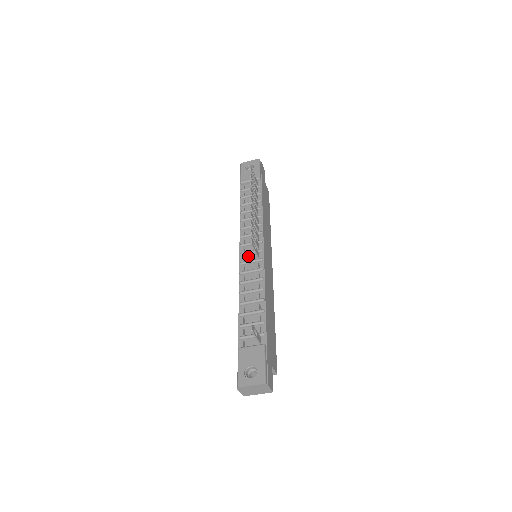
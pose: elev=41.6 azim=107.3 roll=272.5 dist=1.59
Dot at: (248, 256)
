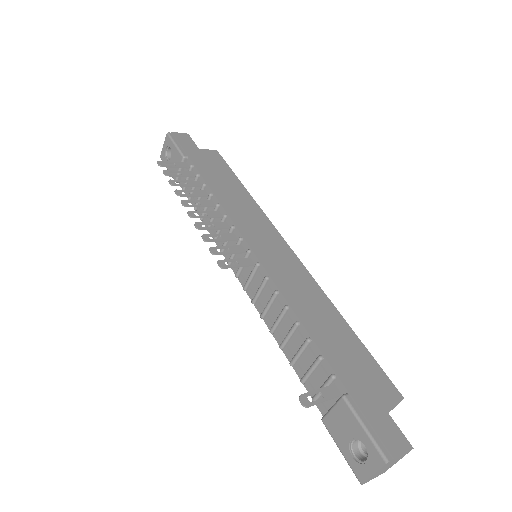
Dot at: (244, 271)
